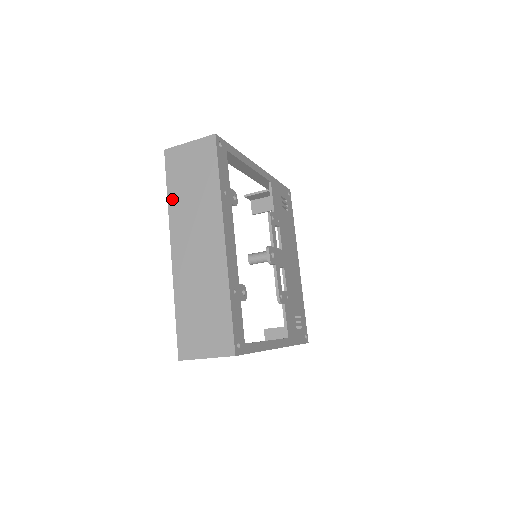
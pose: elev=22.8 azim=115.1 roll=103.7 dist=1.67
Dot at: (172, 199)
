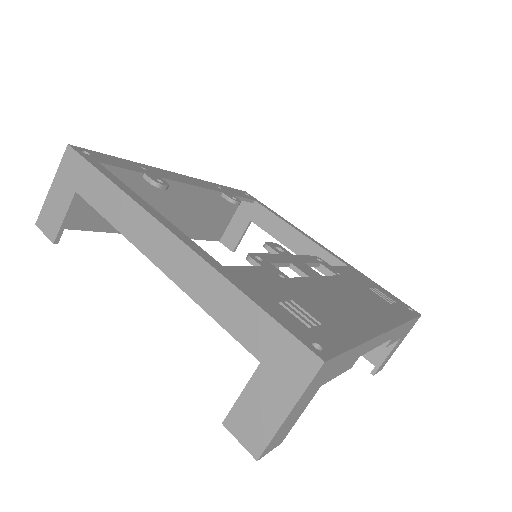
Dot at: (189, 232)
